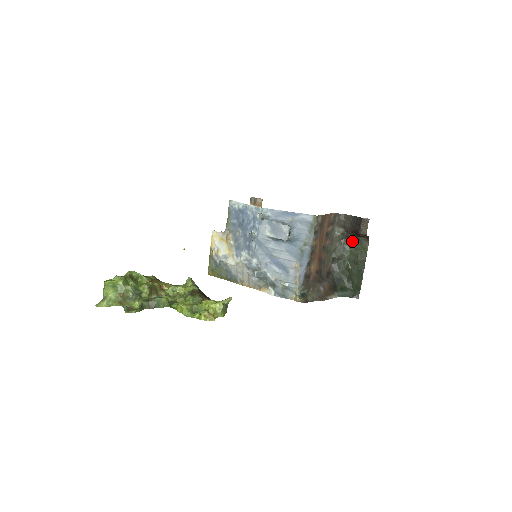
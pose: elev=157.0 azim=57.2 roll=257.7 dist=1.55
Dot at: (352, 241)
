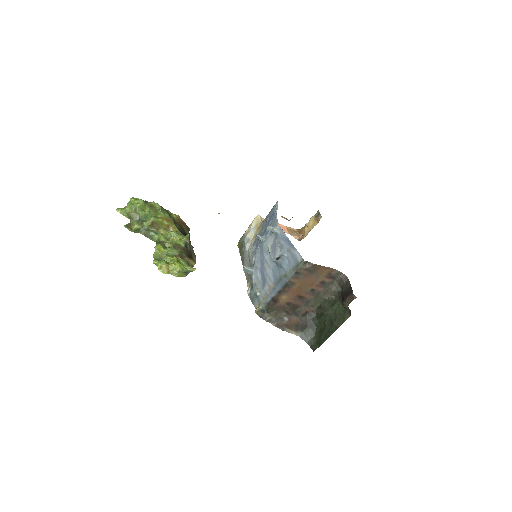
Dot at: occluded
